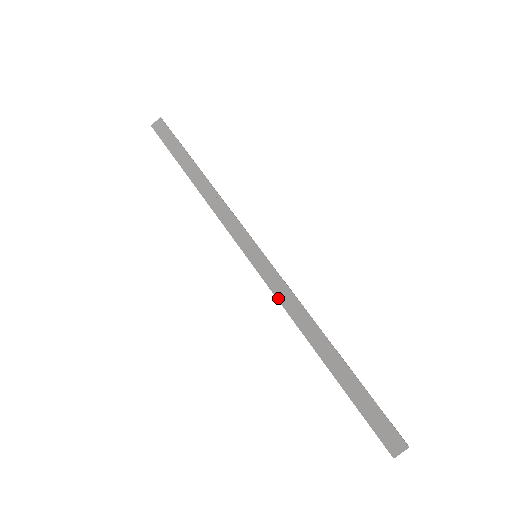
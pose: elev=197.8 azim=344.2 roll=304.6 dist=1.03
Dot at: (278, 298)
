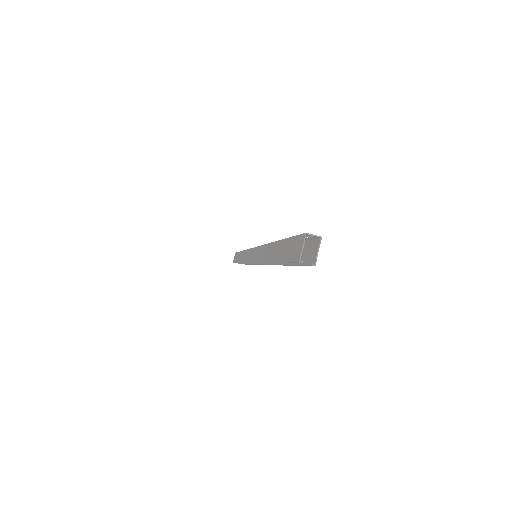
Dot at: (256, 261)
